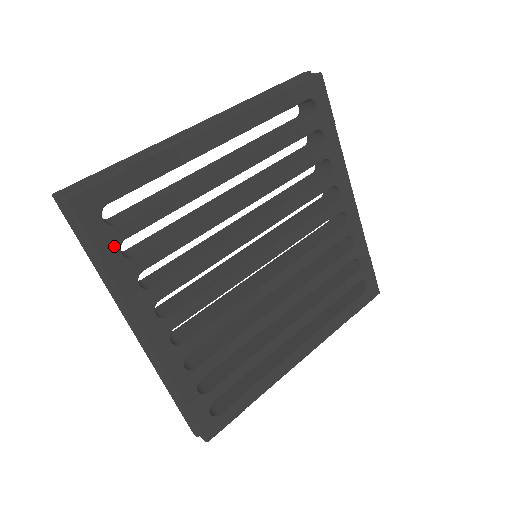
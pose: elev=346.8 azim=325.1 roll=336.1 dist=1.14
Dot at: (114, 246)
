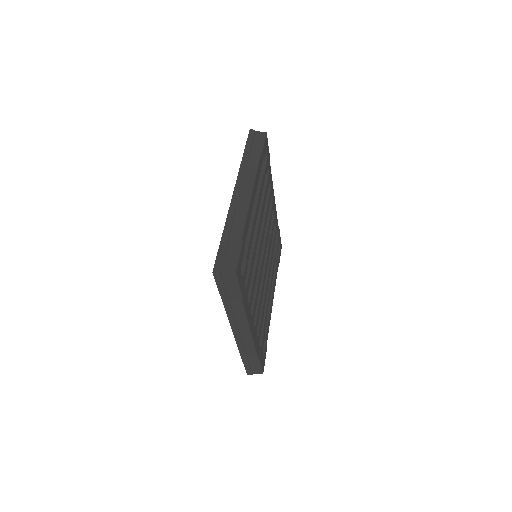
Dot at: (244, 287)
